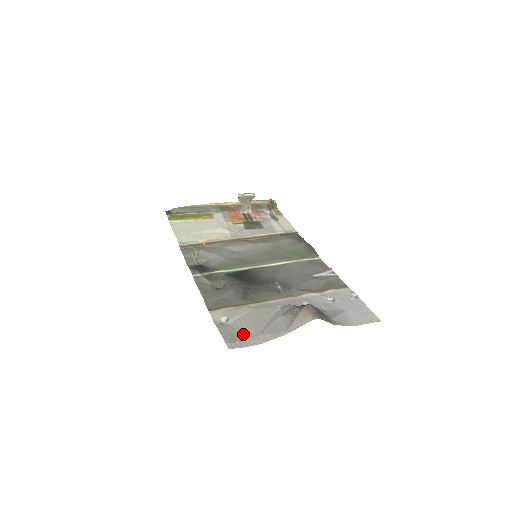
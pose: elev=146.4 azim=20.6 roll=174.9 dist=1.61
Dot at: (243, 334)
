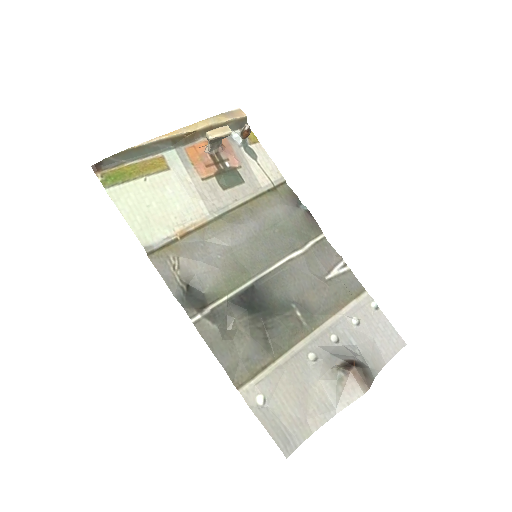
Dot at: (290, 423)
